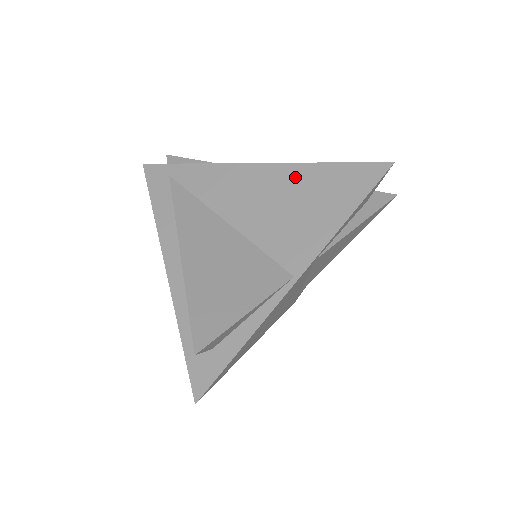
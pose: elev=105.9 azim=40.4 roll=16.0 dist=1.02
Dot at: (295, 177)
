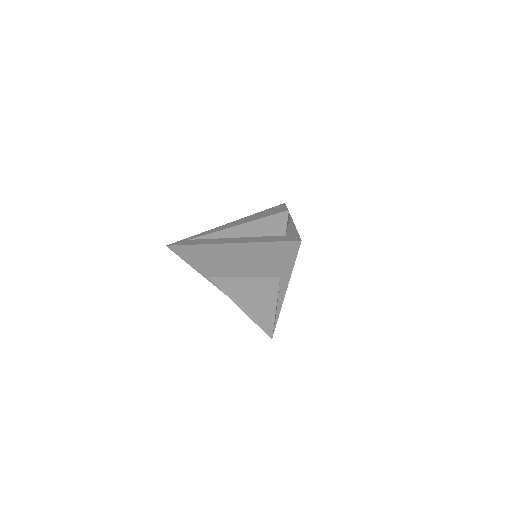
Dot at: (253, 216)
